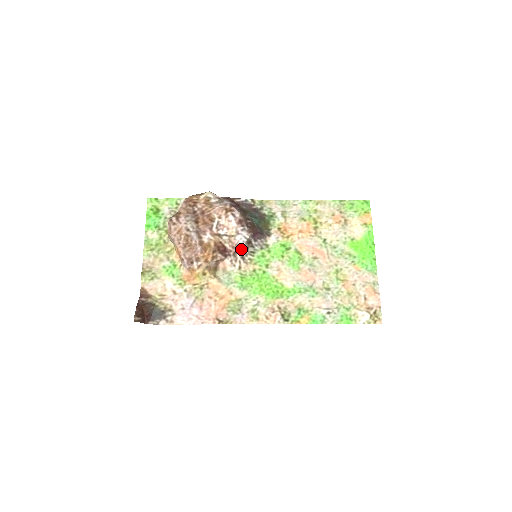
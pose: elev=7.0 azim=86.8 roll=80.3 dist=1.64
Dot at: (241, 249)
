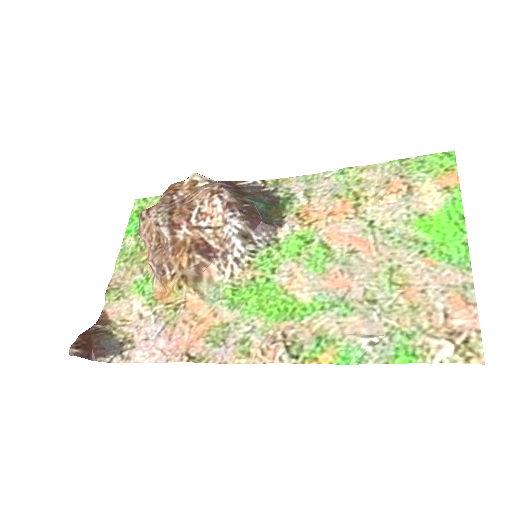
Dot at: (232, 246)
